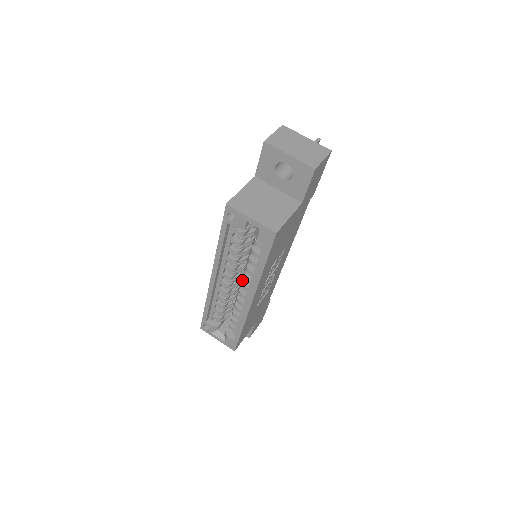
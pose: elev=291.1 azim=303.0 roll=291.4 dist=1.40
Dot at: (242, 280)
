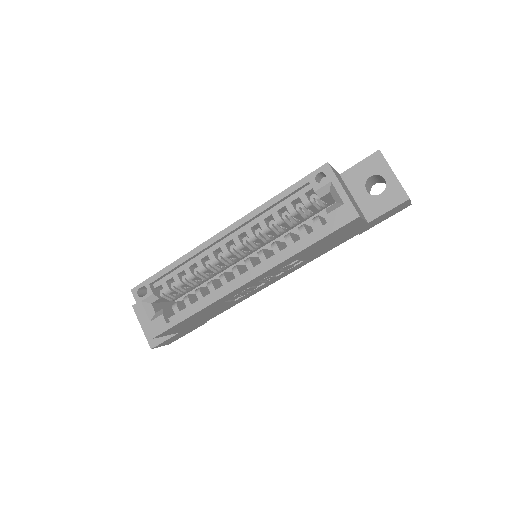
Dot at: occluded
